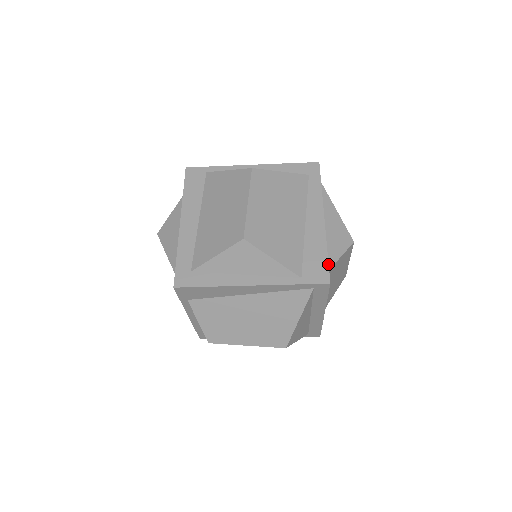
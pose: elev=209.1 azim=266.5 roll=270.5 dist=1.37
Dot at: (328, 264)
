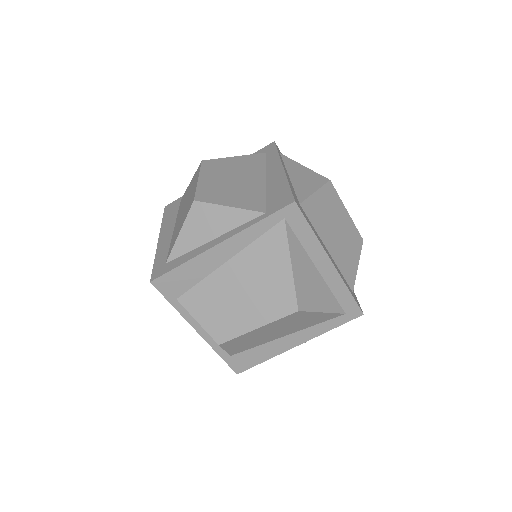
Dot at: (291, 191)
